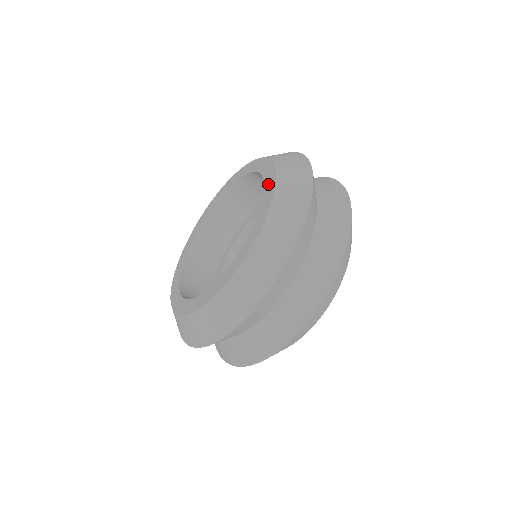
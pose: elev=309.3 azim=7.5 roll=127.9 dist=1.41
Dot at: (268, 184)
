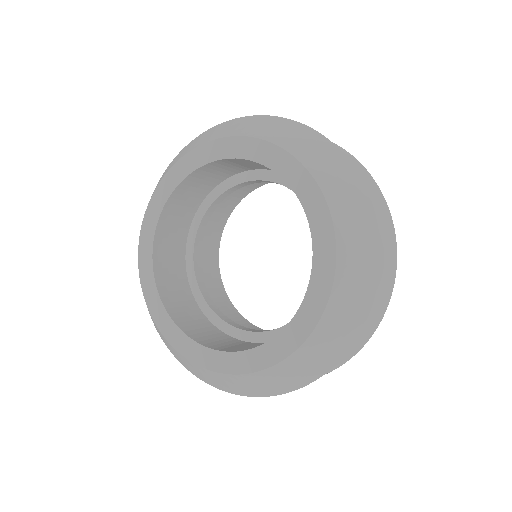
Dot at: (318, 229)
